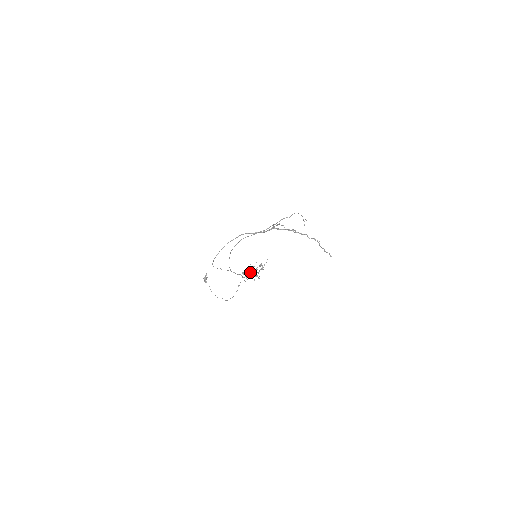
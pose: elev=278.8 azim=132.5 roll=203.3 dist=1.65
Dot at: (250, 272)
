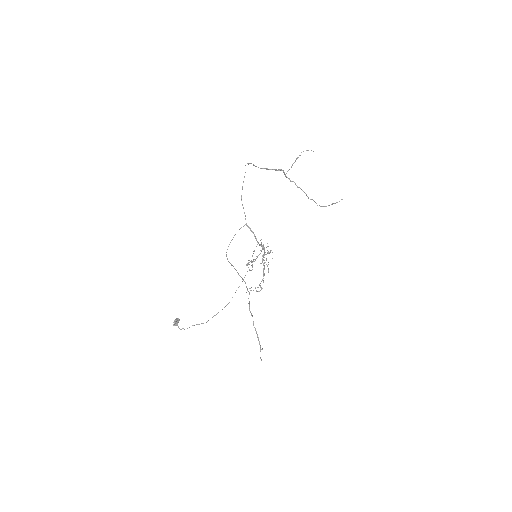
Dot at: (262, 245)
